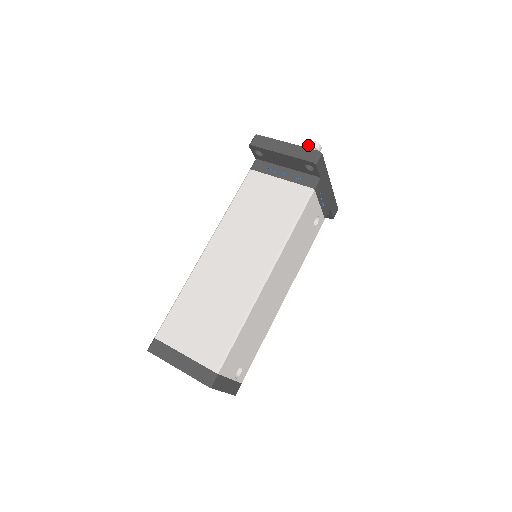
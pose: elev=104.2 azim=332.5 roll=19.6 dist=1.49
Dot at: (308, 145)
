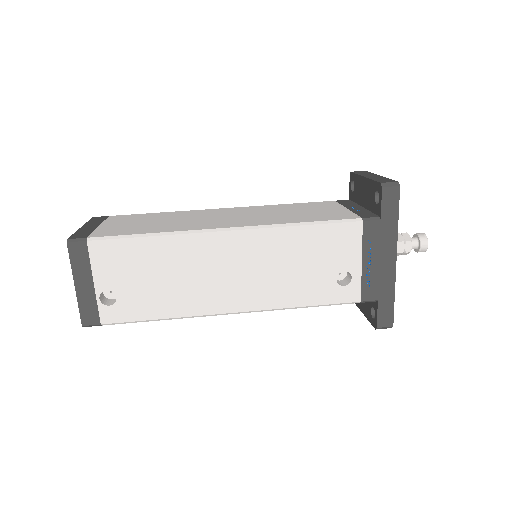
Dot at: occluded
